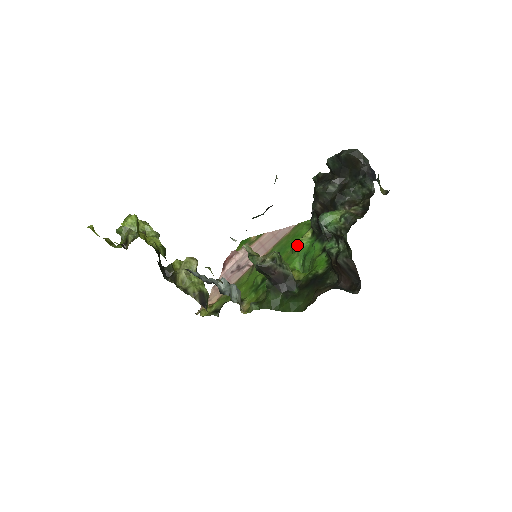
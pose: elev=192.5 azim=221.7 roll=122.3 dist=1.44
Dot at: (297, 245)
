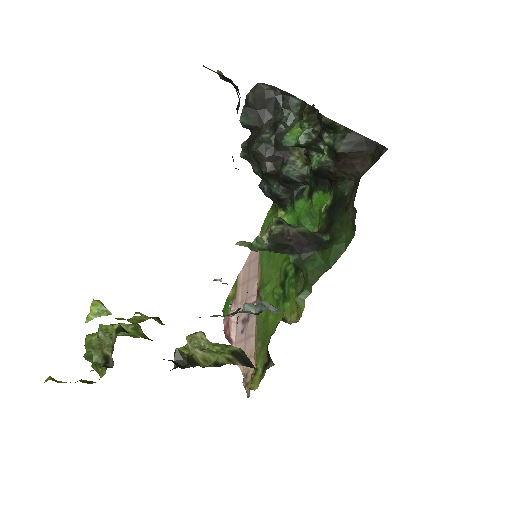
Dot at: occluded
